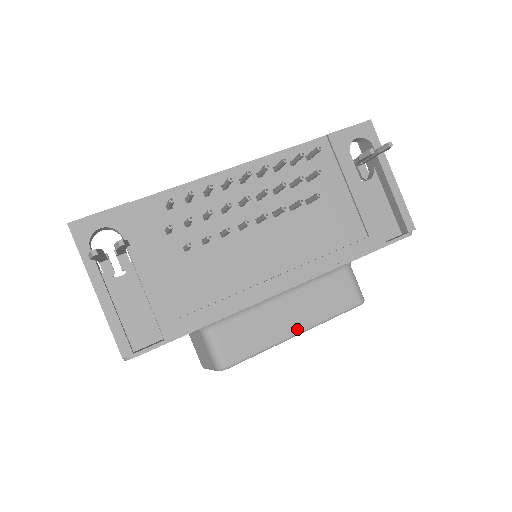
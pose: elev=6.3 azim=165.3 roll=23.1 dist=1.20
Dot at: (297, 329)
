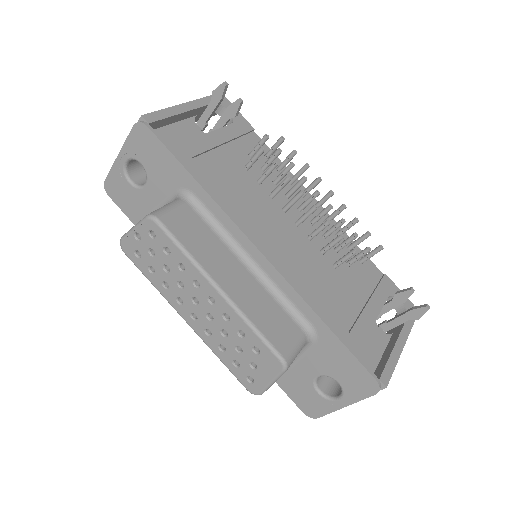
Dot at: (225, 288)
